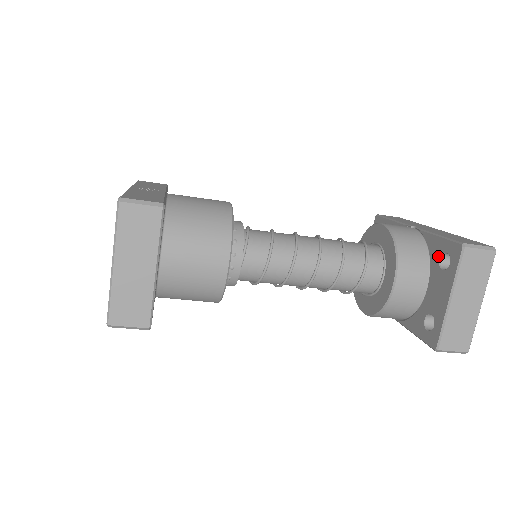
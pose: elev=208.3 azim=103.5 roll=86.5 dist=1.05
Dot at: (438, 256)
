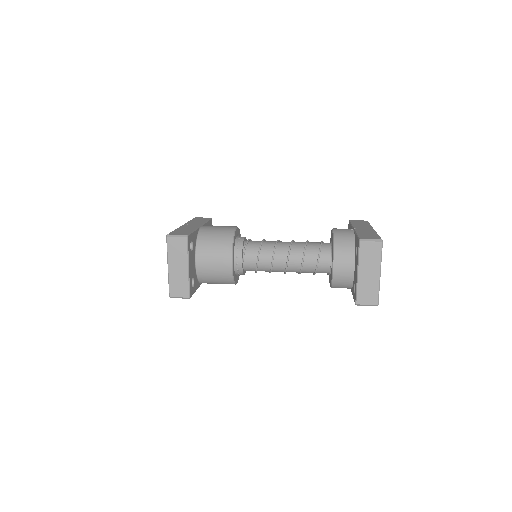
Dot at: (356, 247)
